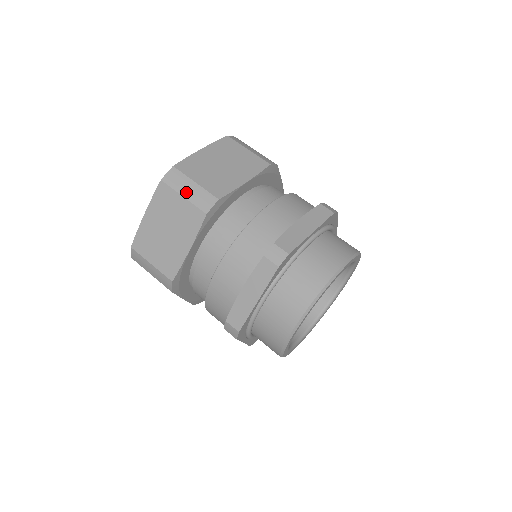
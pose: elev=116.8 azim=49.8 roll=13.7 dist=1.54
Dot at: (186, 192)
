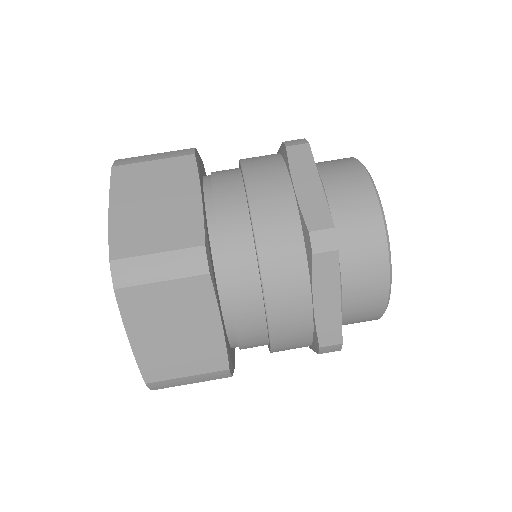
Dot at: (190, 383)
